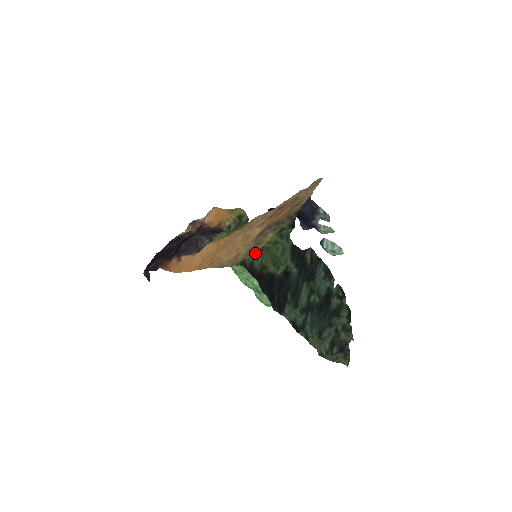
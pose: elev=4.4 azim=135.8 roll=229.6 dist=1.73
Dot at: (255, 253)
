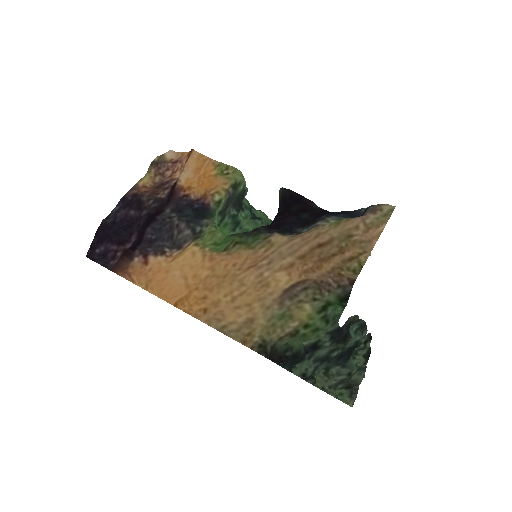
Dot at: (282, 336)
